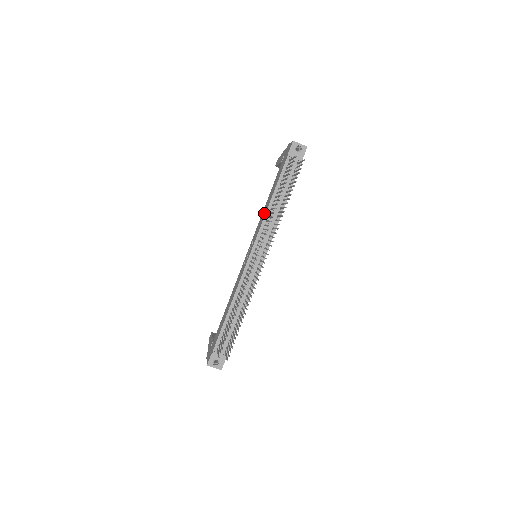
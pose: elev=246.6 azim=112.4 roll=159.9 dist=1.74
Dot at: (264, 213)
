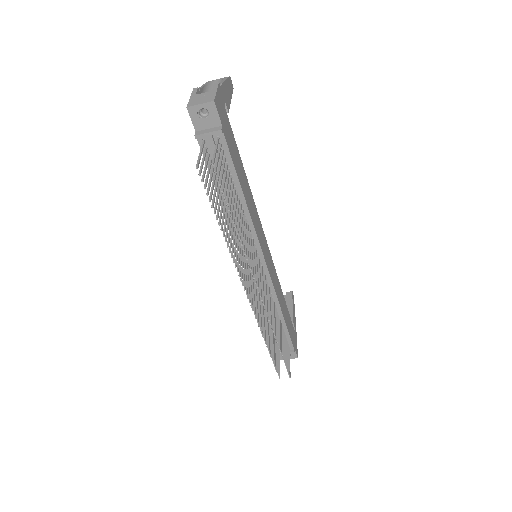
Dot at: occluded
